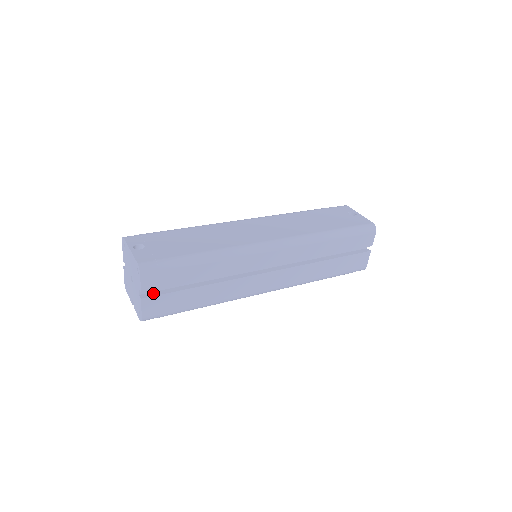
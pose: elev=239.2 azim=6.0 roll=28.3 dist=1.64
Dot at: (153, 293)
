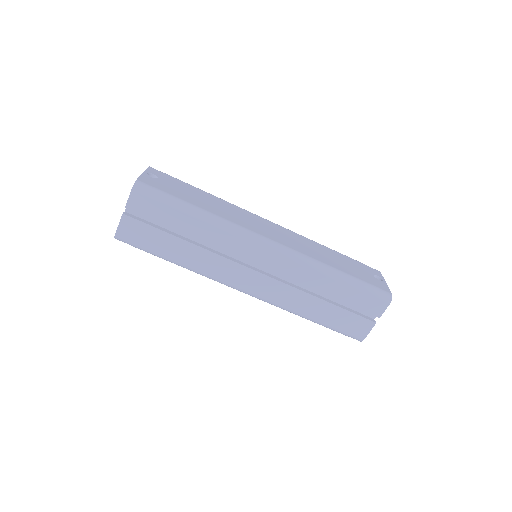
Dot at: (137, 217)
